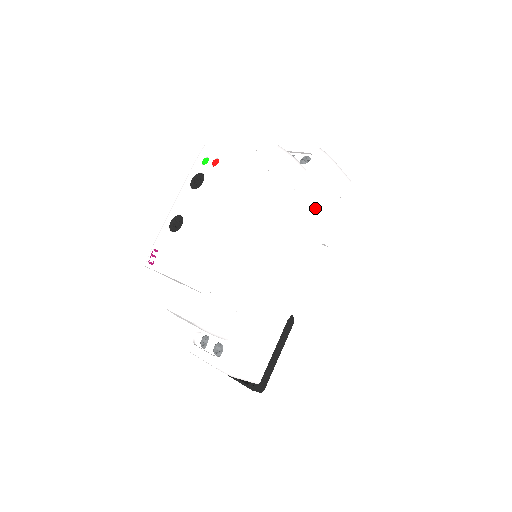
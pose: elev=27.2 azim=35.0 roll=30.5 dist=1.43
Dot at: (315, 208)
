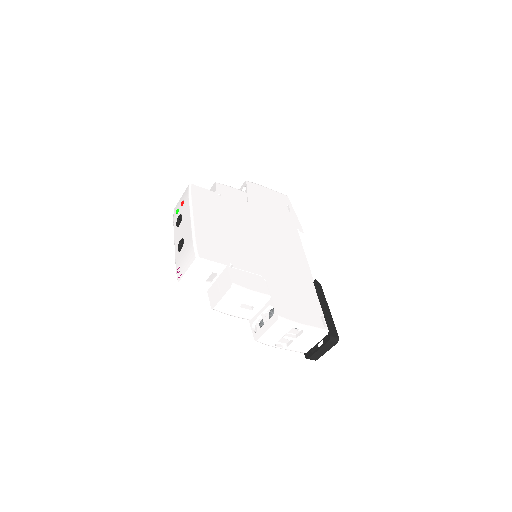
Dot at: (272, 212)
